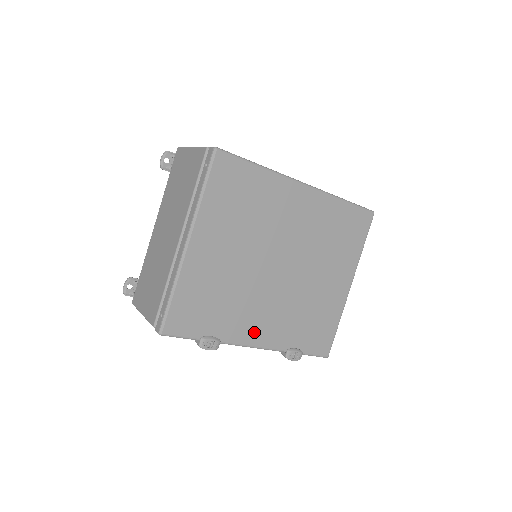
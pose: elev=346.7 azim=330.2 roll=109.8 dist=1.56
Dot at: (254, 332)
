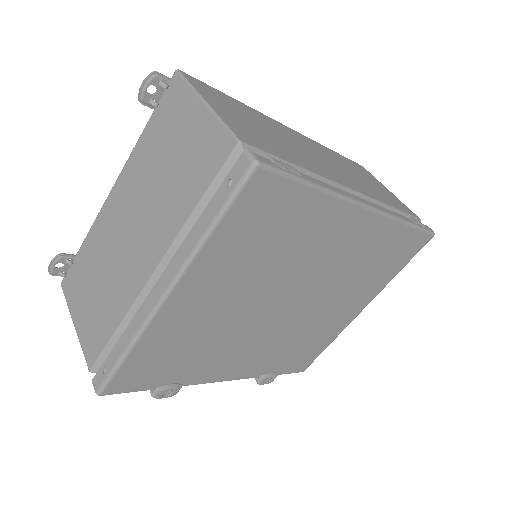
Dot at: (228, 369)
